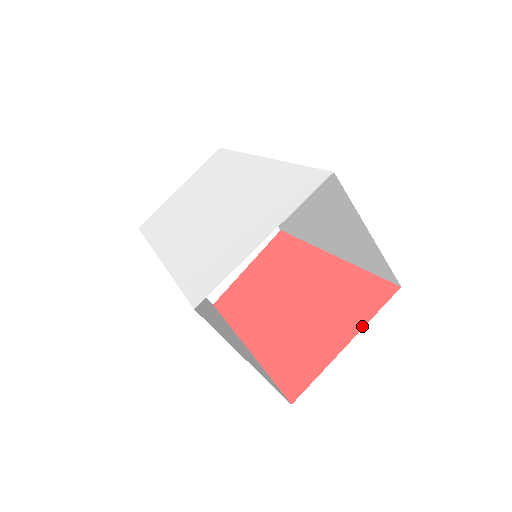
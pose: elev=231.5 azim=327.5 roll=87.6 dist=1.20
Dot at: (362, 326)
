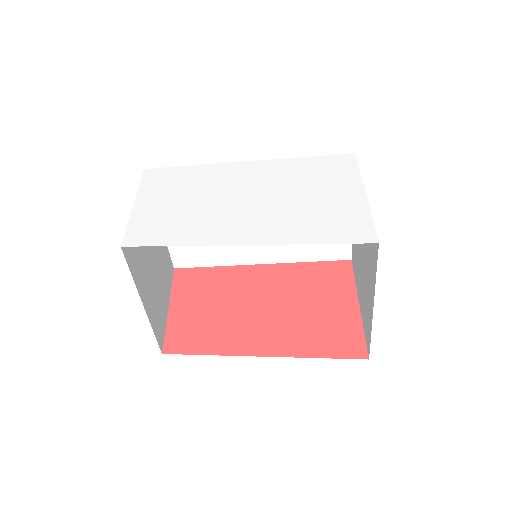
Dot at: (355, 290)
